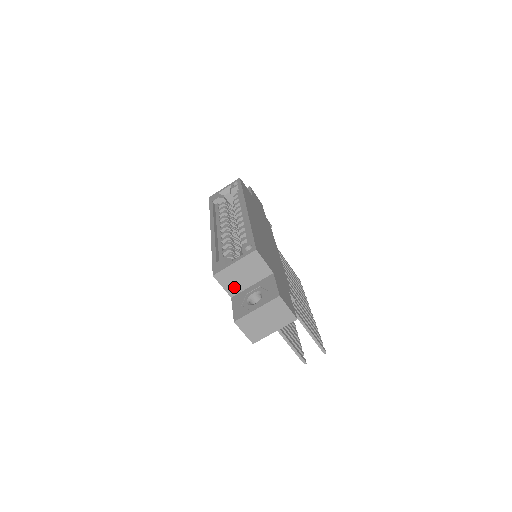
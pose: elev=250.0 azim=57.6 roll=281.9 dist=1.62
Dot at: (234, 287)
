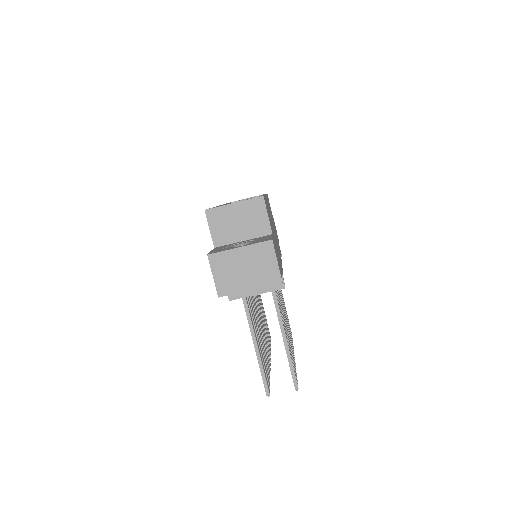
Dot at: (222, 235)
